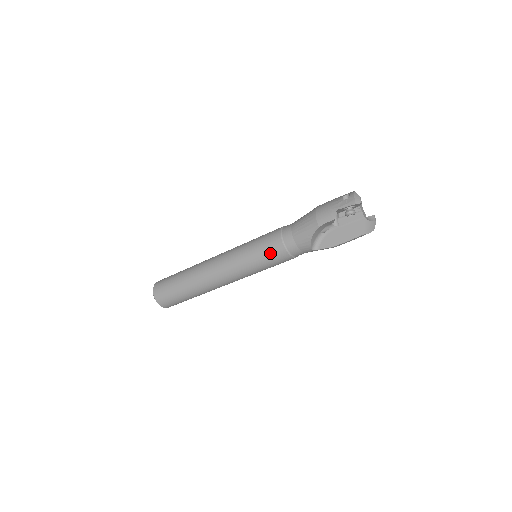
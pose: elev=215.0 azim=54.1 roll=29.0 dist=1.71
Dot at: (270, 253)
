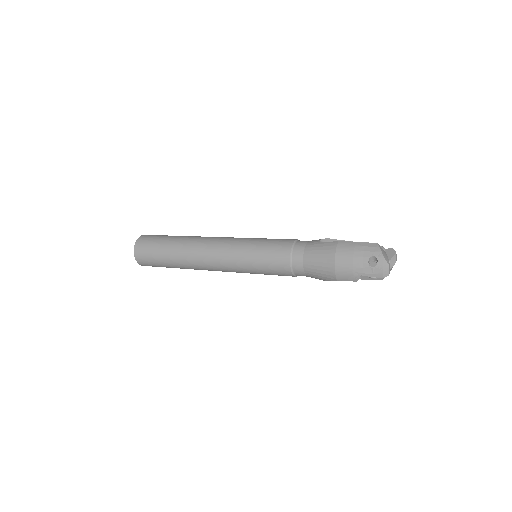
Dot at: occluded
